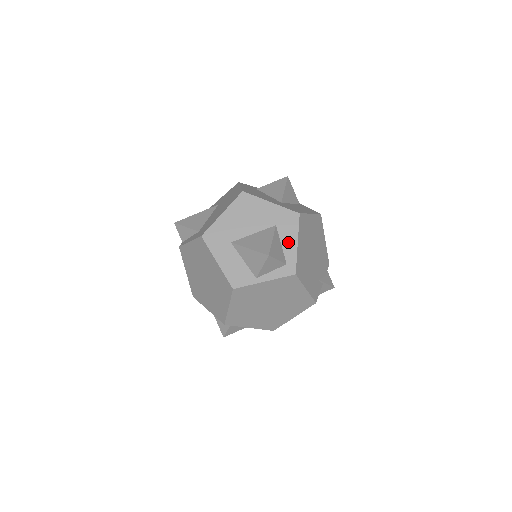
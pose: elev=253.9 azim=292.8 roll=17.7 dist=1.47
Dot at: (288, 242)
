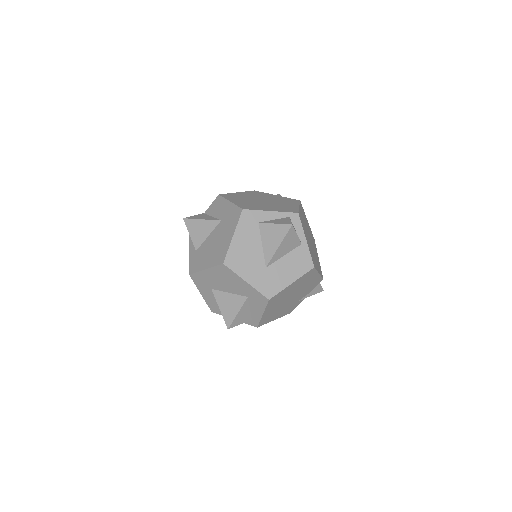
Dot at: (255, 310)
